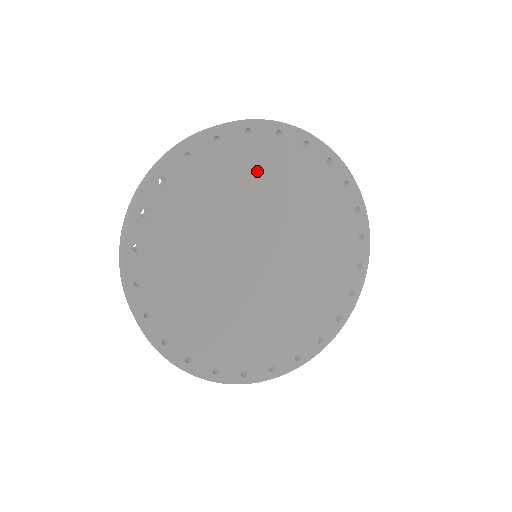
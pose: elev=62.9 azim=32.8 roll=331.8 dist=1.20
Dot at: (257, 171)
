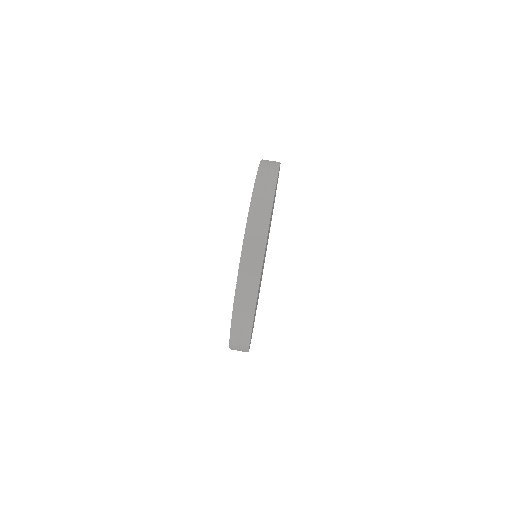
Dot at: occluded
